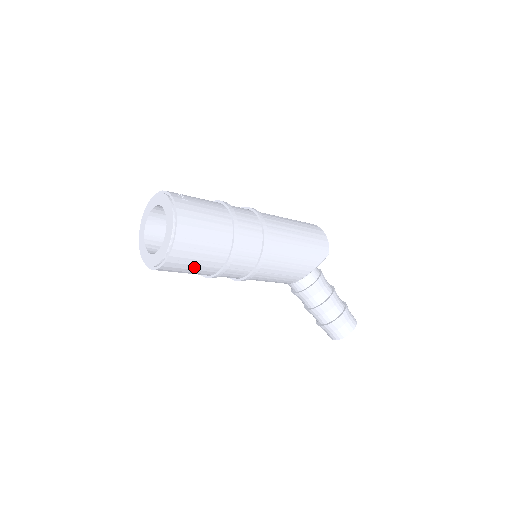
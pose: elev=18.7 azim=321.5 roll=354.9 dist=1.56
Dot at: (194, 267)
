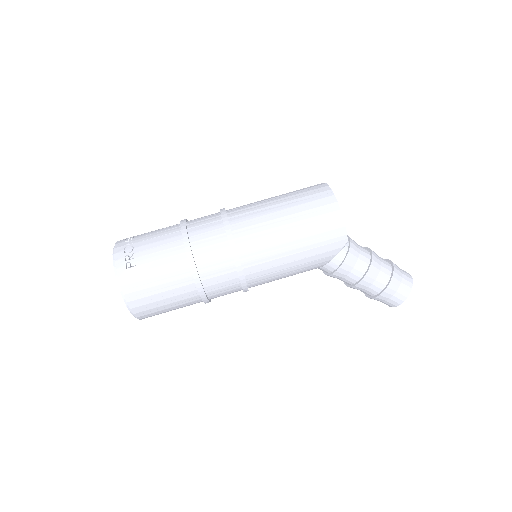
Dot at: (175, 309)
